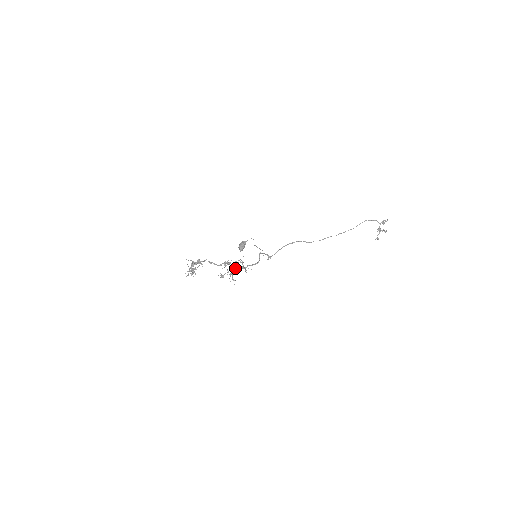
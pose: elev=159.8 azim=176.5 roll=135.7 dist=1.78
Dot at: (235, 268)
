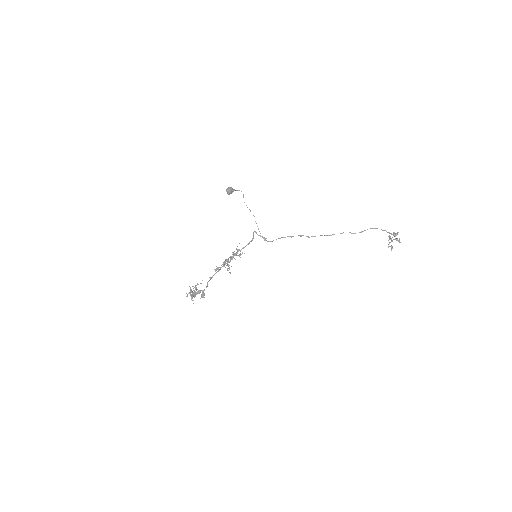
Dot at: (231, 258)
